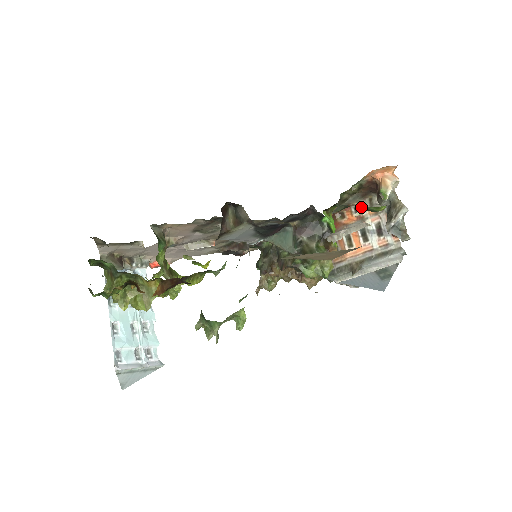
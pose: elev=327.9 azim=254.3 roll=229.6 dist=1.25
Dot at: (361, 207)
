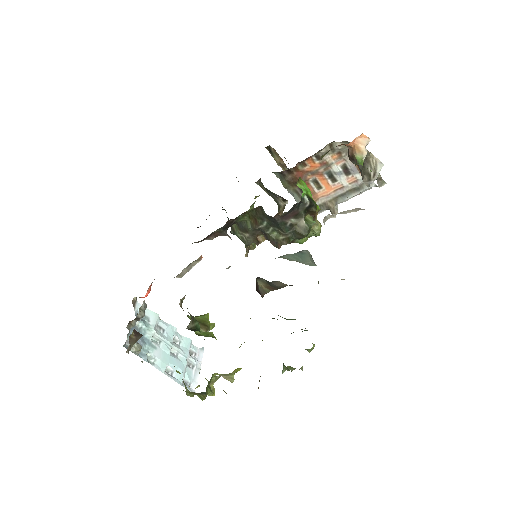
Dot at: occluded
